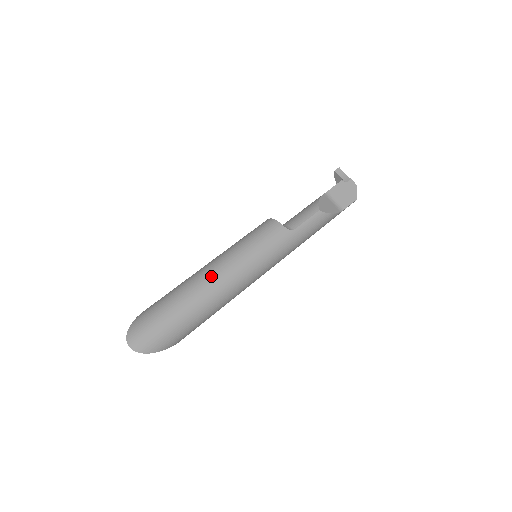
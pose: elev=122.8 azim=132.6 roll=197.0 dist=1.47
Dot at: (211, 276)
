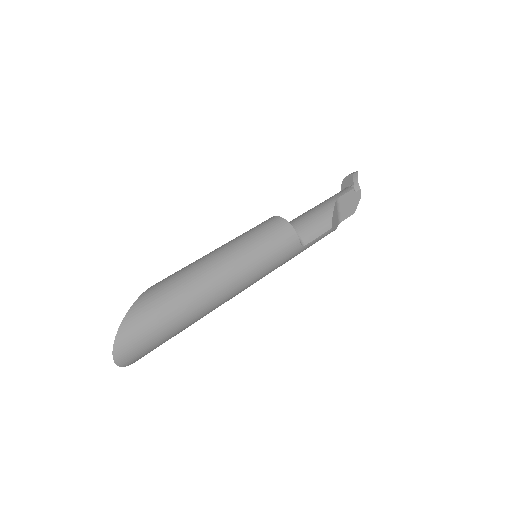
Dot at: (219, 286)
